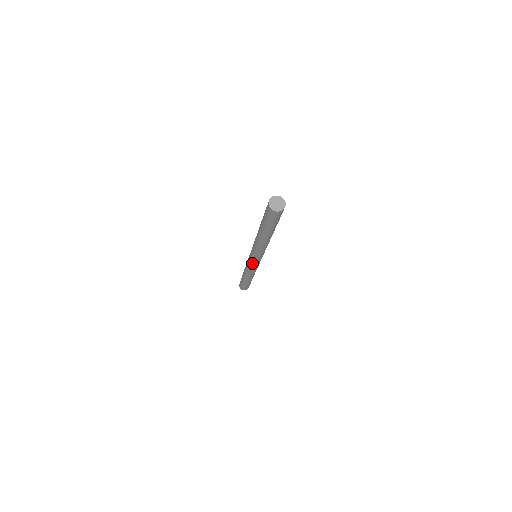
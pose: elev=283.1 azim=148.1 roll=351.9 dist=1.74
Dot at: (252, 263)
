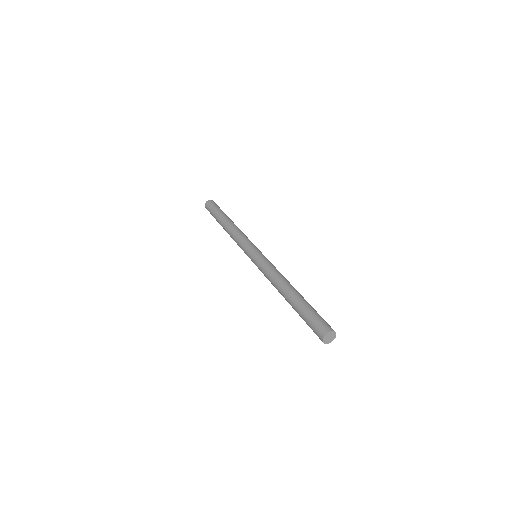
Dot at: (247, 254)
